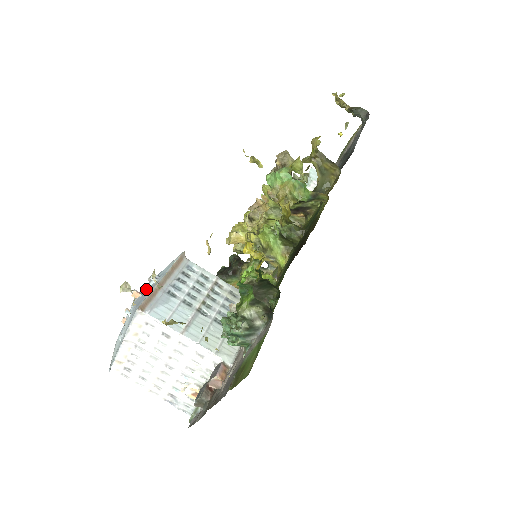
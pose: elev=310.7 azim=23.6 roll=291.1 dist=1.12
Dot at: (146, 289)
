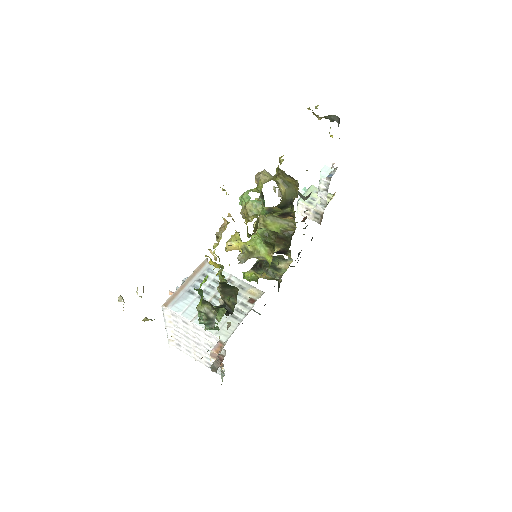
Dot at: occluded
